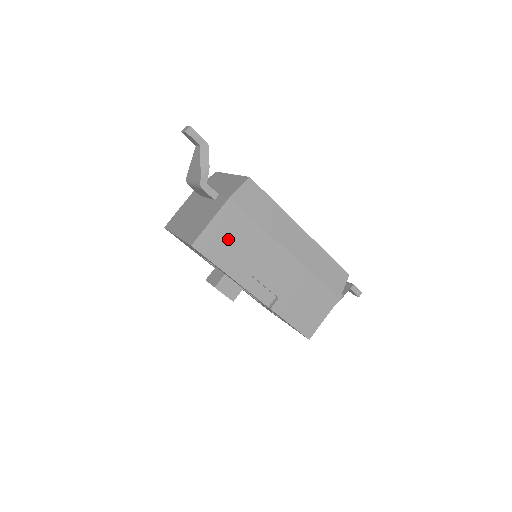
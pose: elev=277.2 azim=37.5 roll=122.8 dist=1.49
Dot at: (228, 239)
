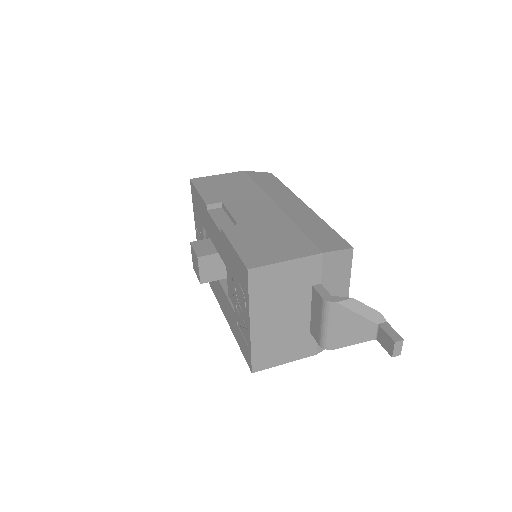
Dot at: (223, 184)
